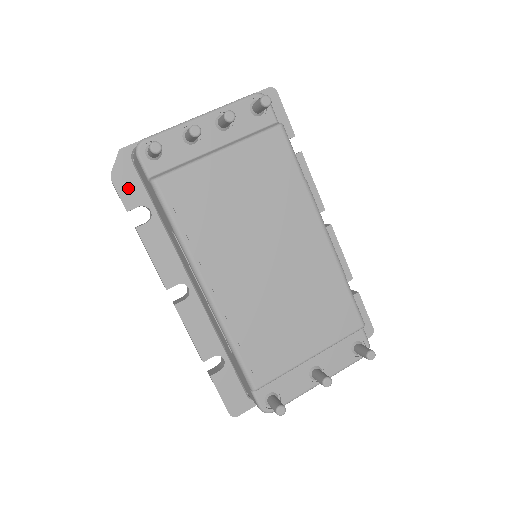
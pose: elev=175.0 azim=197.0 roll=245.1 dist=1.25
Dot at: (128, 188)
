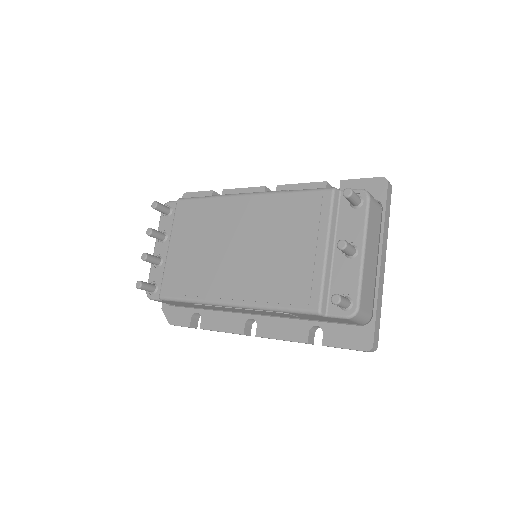
Dot at: (180, 318)
